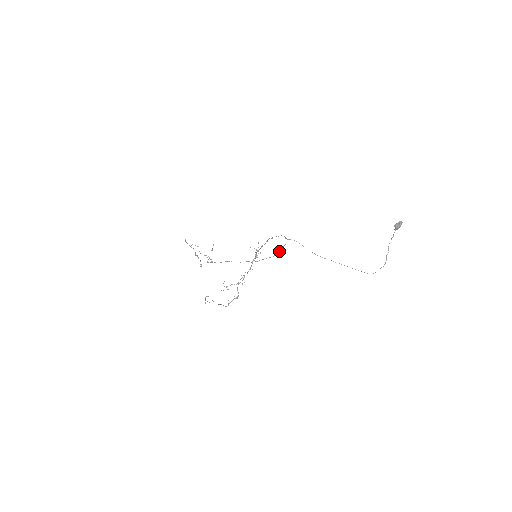
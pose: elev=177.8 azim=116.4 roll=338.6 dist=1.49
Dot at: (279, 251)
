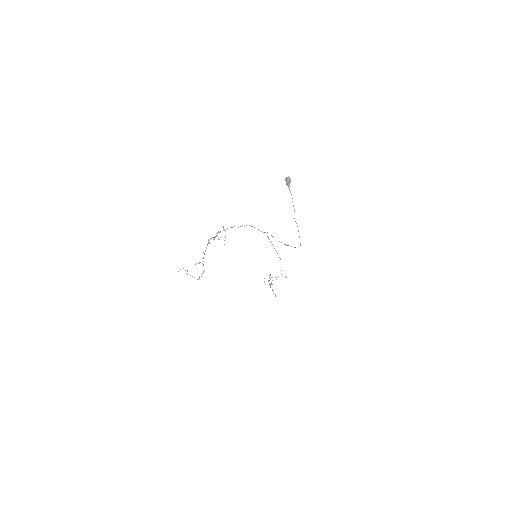
Dot at: (277, 253)
